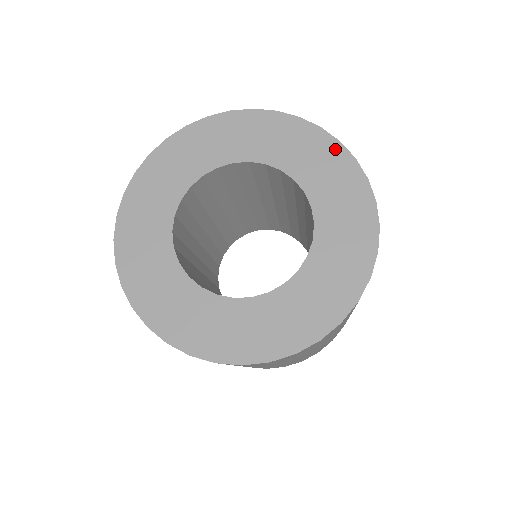
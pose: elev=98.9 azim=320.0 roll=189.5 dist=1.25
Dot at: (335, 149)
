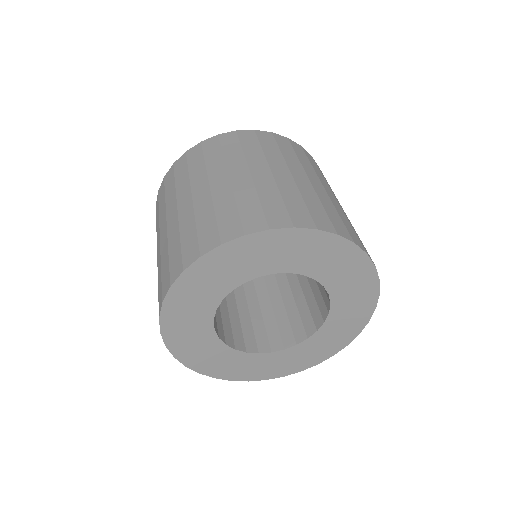
Dot at: (372, 298)
